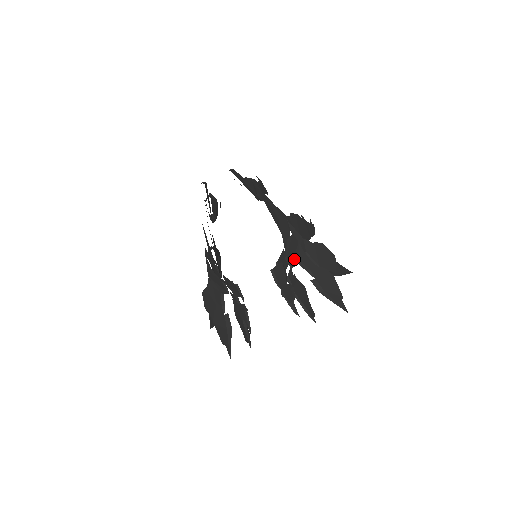
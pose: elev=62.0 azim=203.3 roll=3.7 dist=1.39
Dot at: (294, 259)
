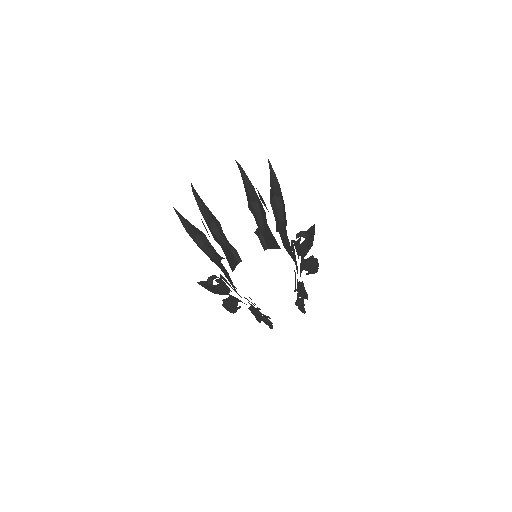
Dot at: (300, 273)
